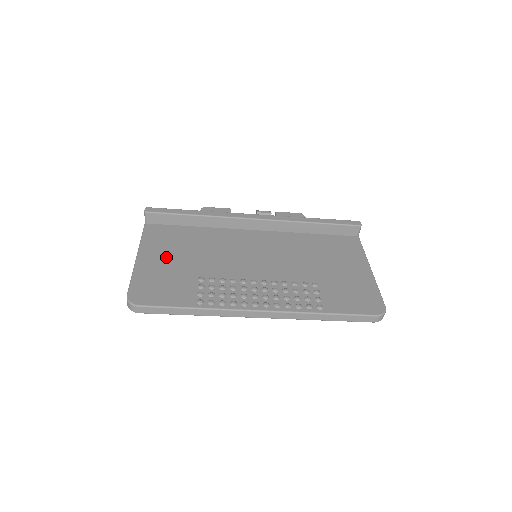
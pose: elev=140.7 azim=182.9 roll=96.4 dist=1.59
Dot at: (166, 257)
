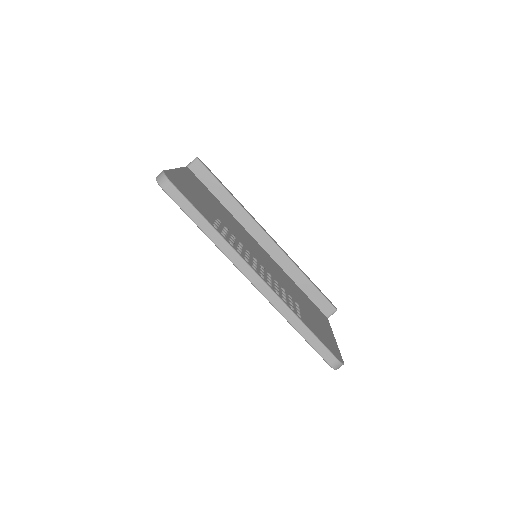
Dot at: (197, 189)
